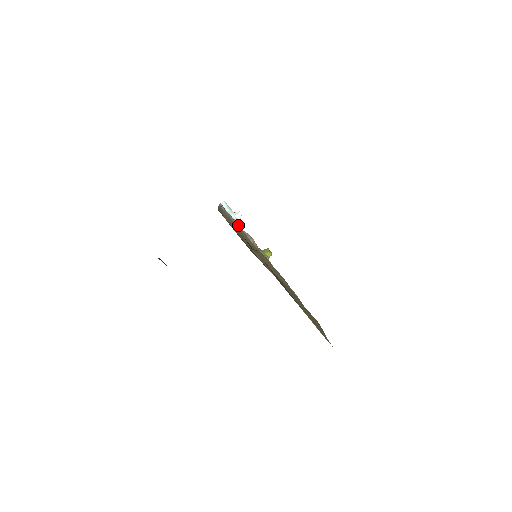
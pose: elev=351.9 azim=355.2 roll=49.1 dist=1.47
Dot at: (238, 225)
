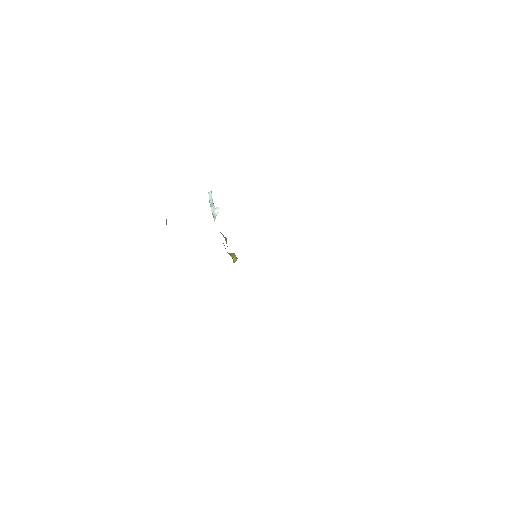
Dot at: occluded
